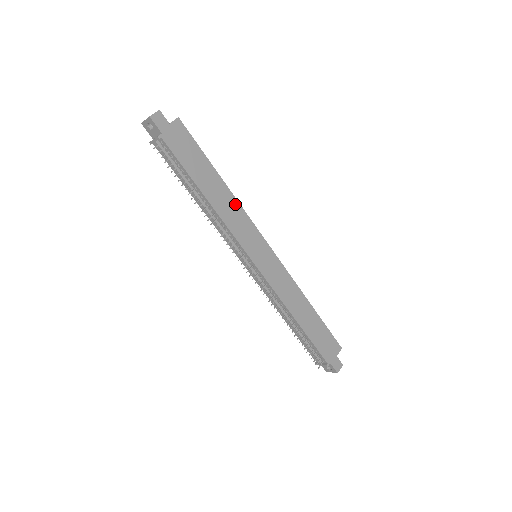
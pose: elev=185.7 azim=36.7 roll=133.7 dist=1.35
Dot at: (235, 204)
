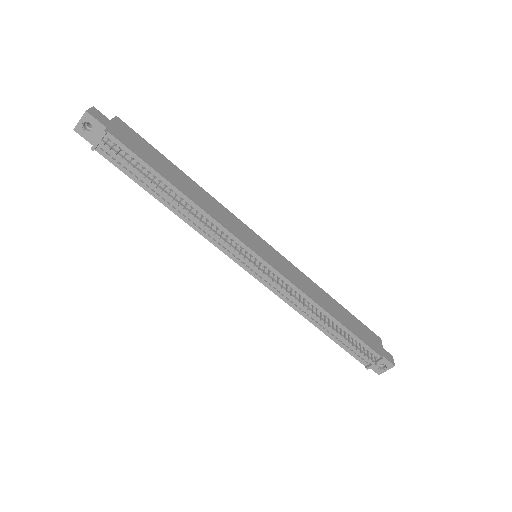
Dot at: (212, 200)
